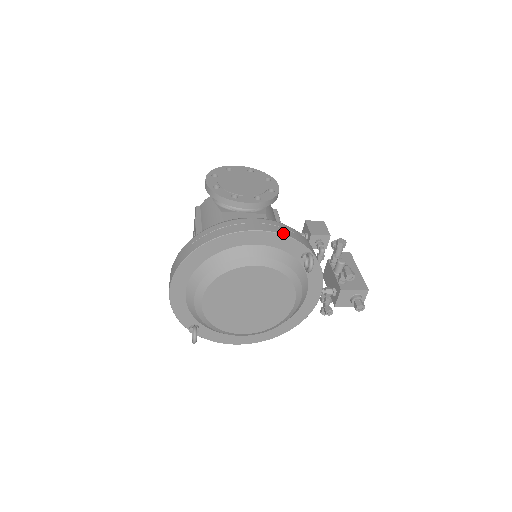
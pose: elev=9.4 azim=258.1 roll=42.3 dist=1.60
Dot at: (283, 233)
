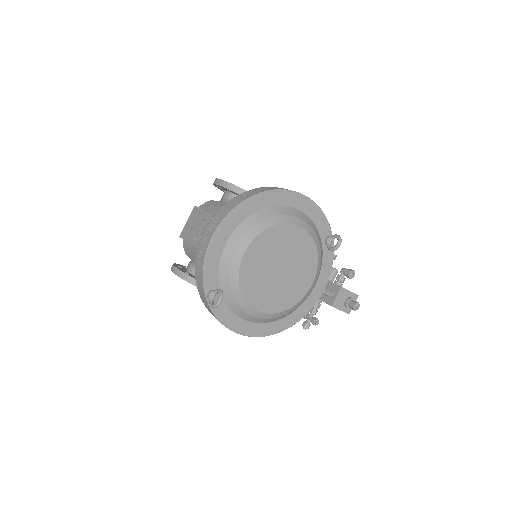
Dot at: (320, 209)
